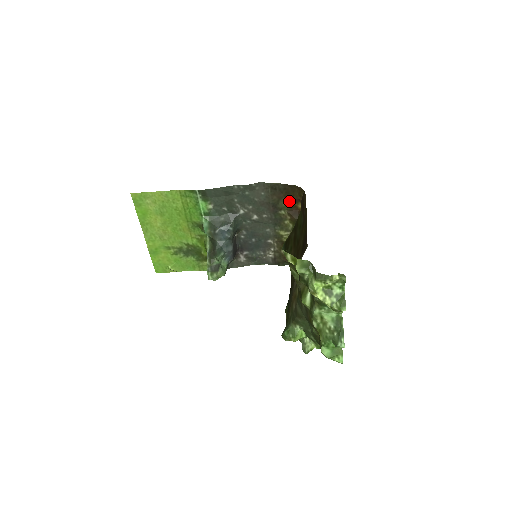
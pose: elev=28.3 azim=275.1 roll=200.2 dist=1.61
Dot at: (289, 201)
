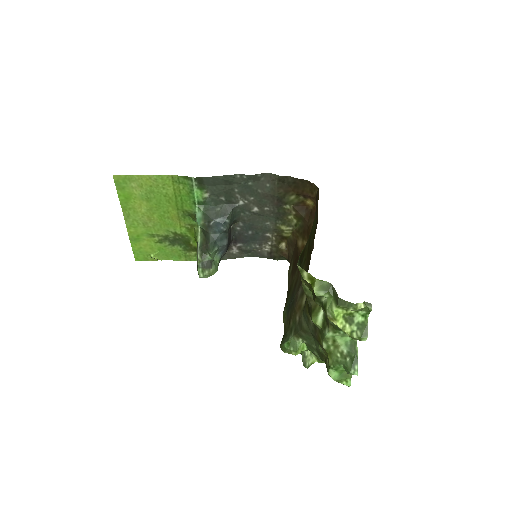
Dot at: (297, 196)
